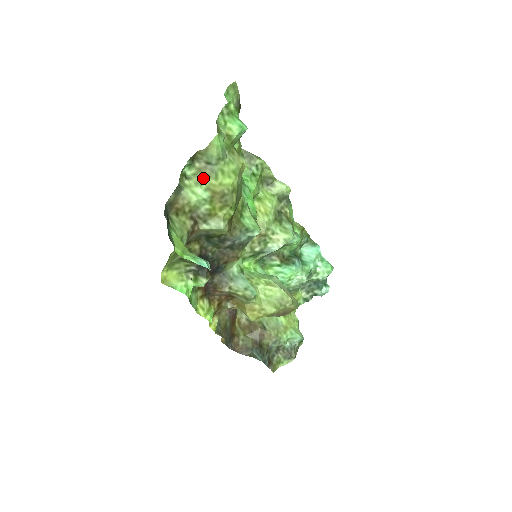
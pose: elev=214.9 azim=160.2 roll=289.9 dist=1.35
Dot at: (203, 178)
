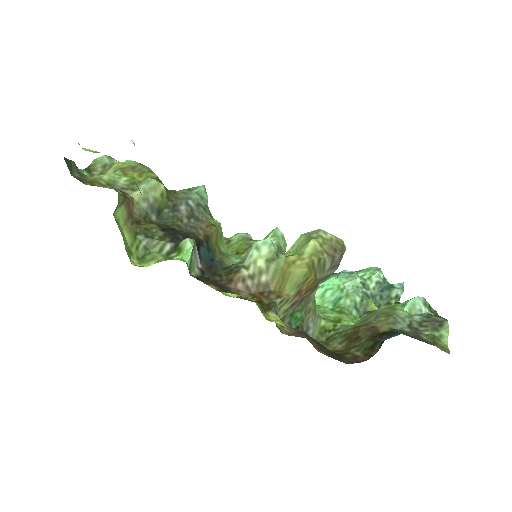
Dot at: (107, 173)
